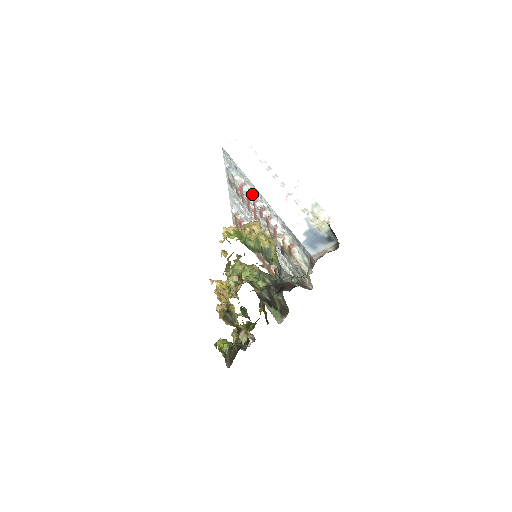
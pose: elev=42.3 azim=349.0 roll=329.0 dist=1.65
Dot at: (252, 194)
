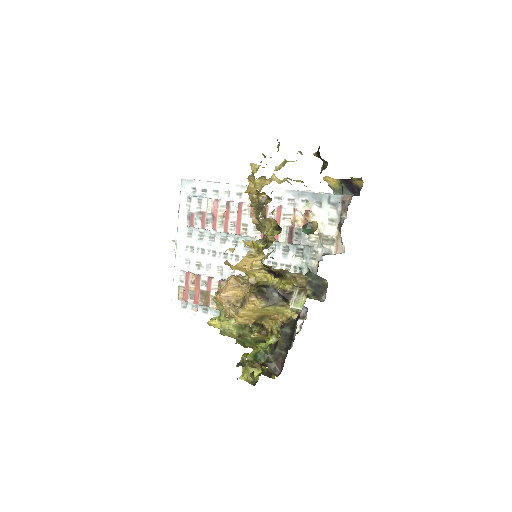
Dot at: (233, 201)
